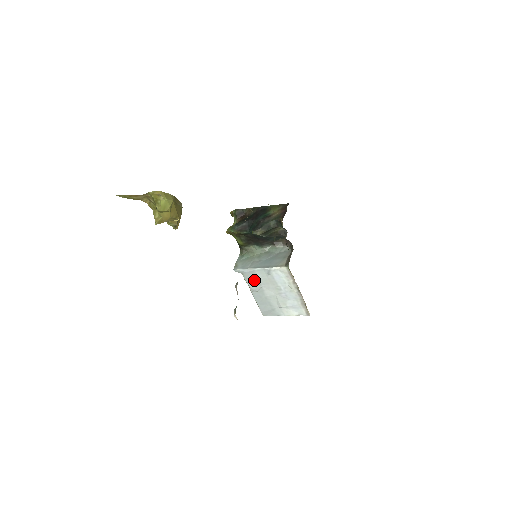
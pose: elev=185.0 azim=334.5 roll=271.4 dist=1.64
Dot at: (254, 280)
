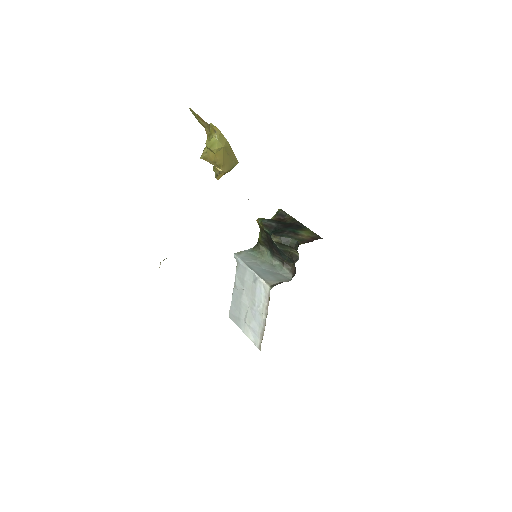
Dot at: (242, 277)
